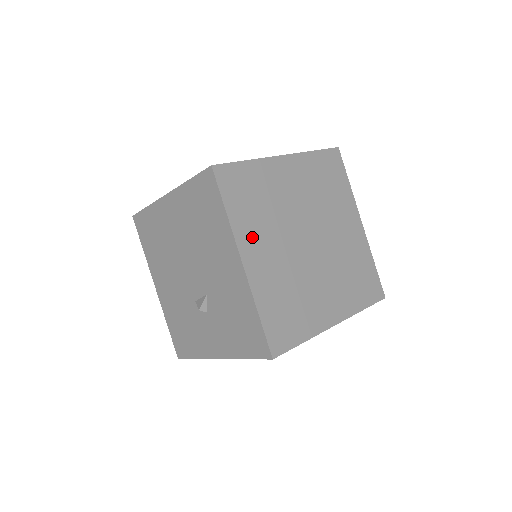
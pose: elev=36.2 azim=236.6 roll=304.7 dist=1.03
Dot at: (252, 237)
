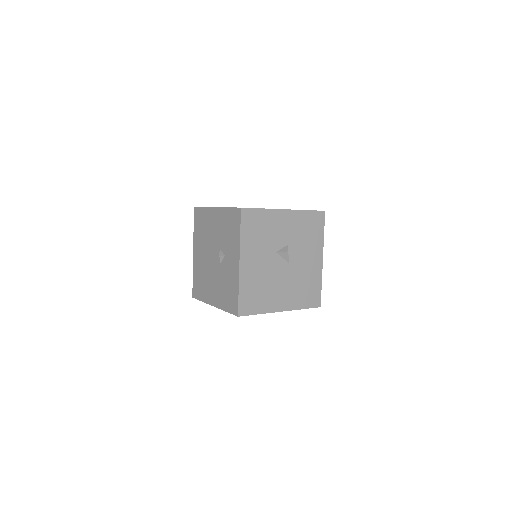
Dot at: occluded
